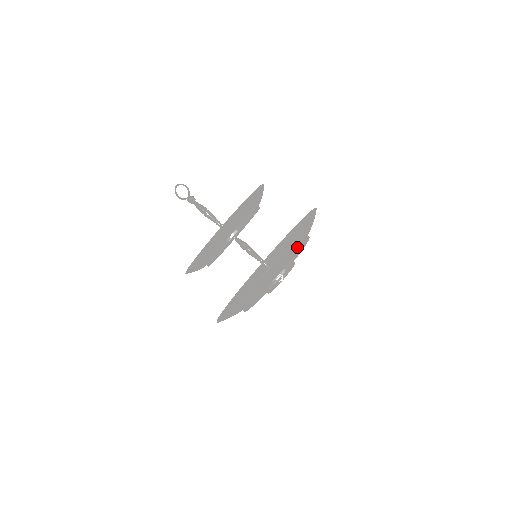
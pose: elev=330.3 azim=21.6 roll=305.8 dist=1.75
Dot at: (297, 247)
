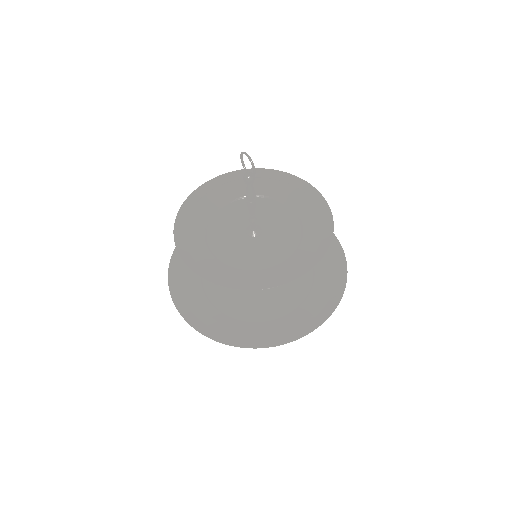
Dot at: (269, 333)
